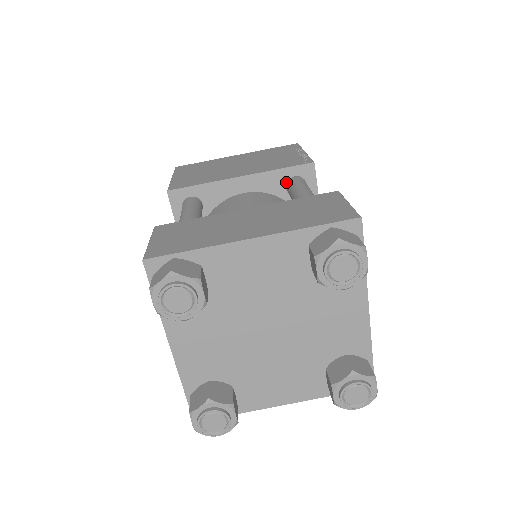
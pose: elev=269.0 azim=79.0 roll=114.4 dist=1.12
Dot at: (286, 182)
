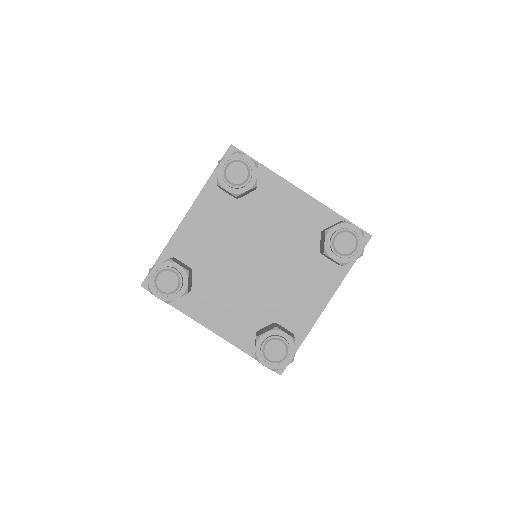
Dot at: occluded
